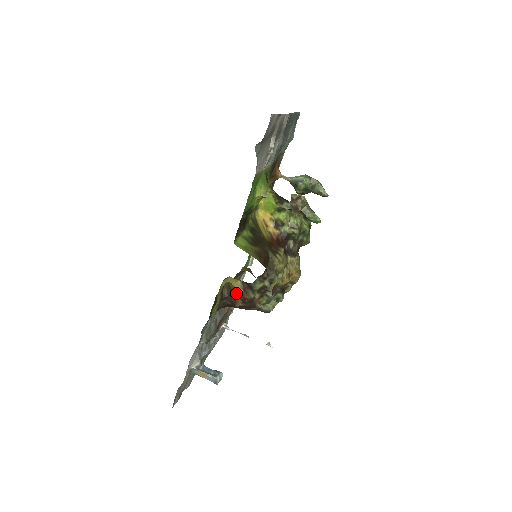
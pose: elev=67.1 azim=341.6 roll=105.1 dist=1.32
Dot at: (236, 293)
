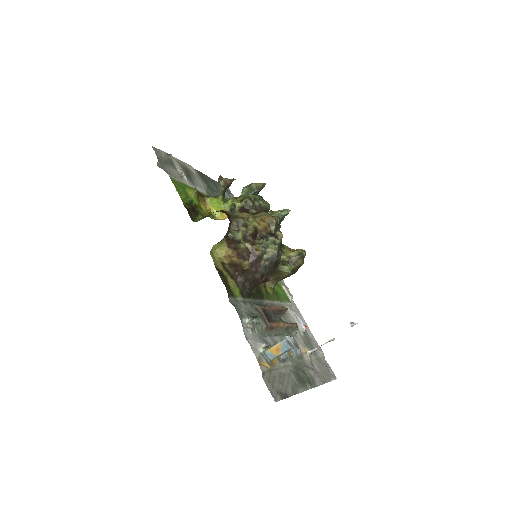
Dot at: (234, 260)
